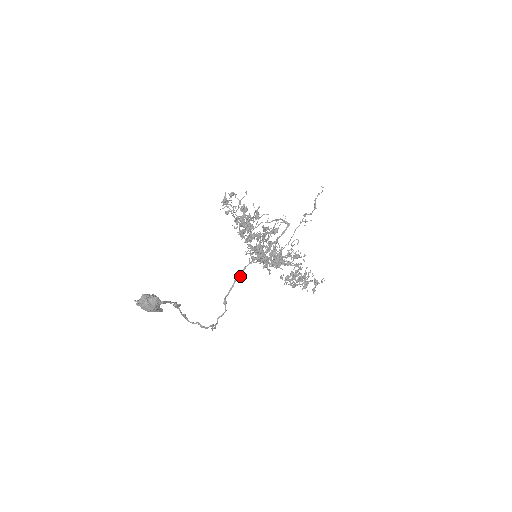
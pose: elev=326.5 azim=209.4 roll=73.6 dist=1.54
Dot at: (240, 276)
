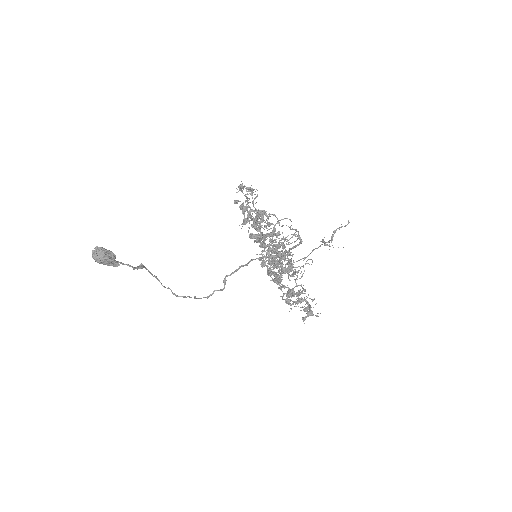
Dot at: (246, 265)
